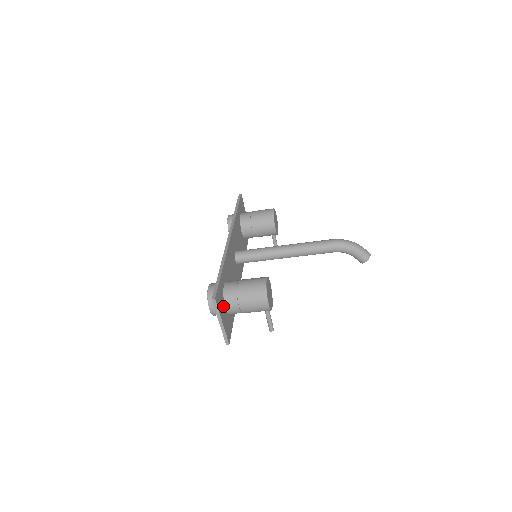
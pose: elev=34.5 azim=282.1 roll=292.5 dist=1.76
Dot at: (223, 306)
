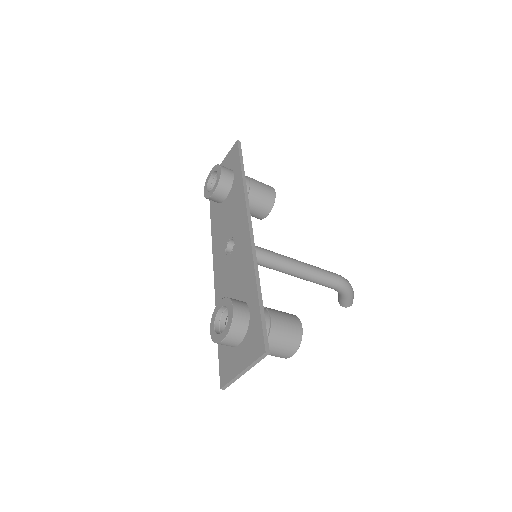
Dot at: occluded
